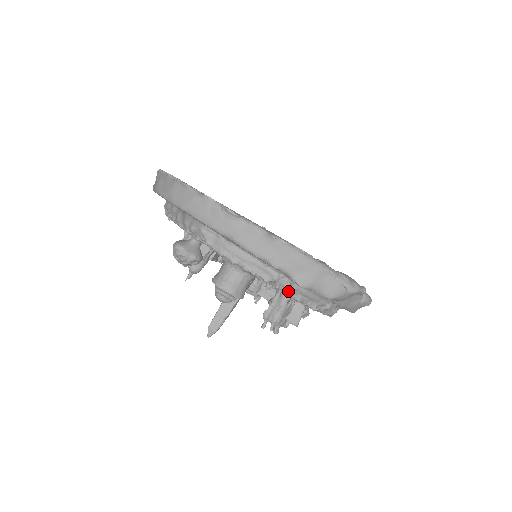
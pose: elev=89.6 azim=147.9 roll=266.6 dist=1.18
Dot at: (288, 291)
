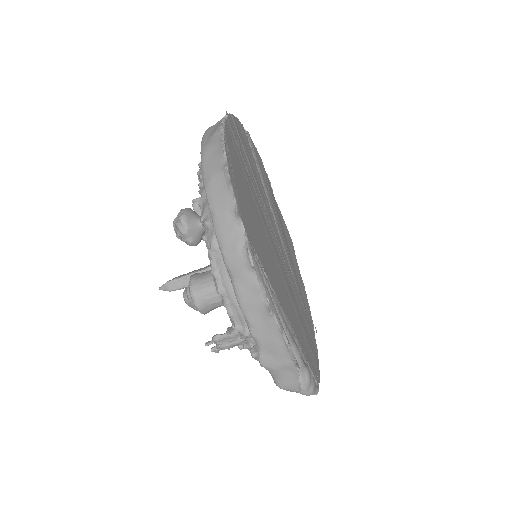
Dot at: occluded
